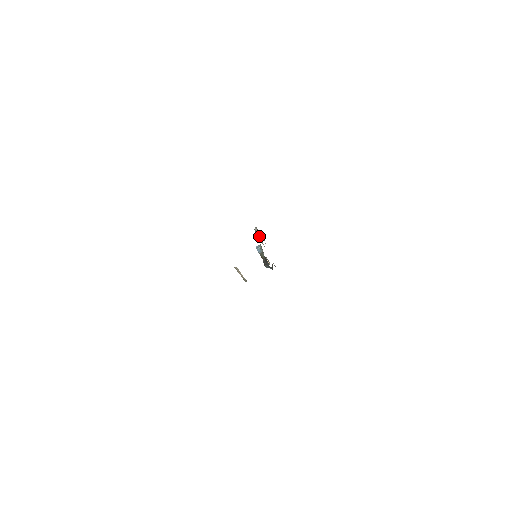
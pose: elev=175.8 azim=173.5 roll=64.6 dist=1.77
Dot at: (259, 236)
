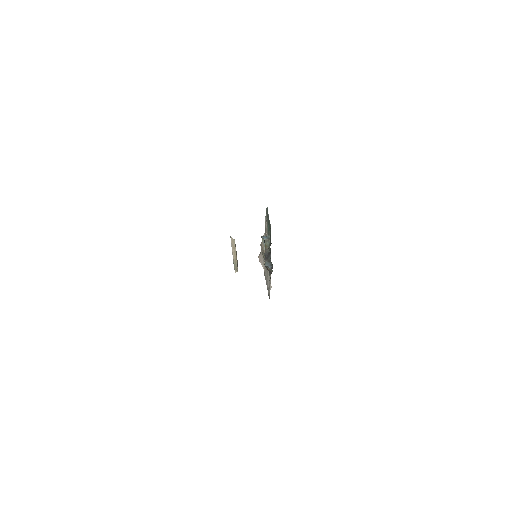
Dot at: occluded
